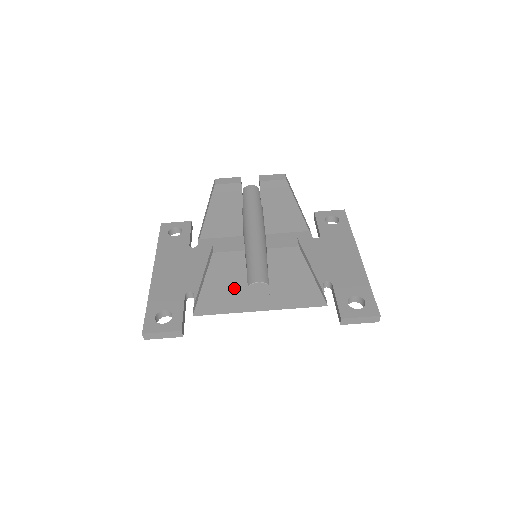
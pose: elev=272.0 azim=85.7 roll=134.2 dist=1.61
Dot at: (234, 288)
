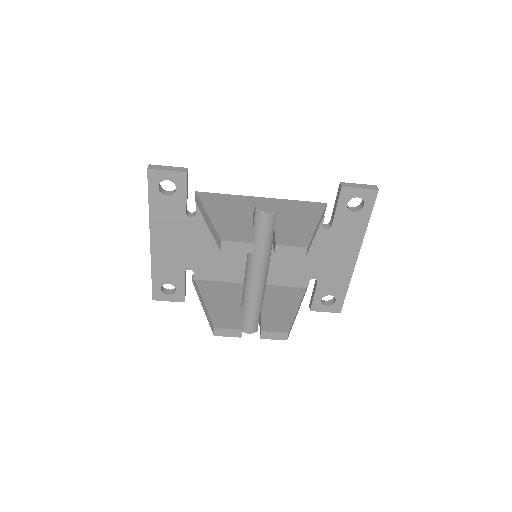
Dot at: occluded
